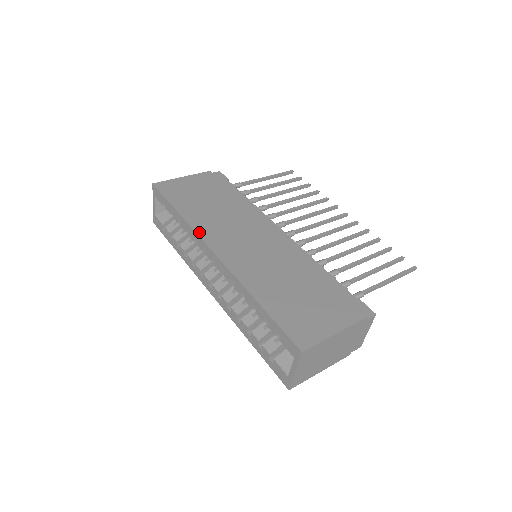
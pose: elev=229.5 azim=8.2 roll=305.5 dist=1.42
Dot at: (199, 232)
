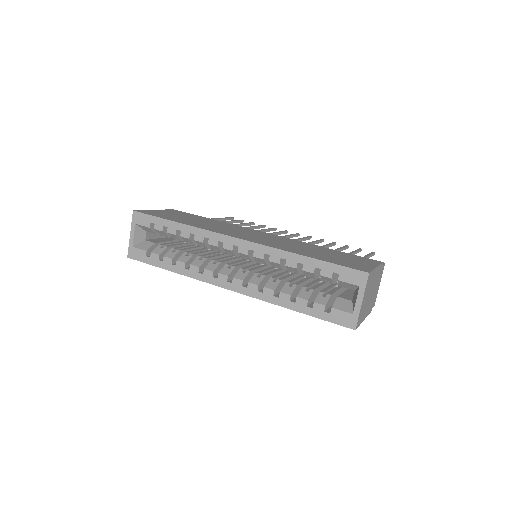
Dot at: (210, 230)
